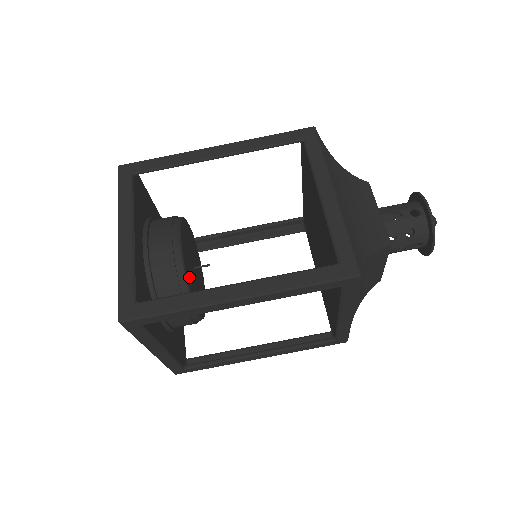
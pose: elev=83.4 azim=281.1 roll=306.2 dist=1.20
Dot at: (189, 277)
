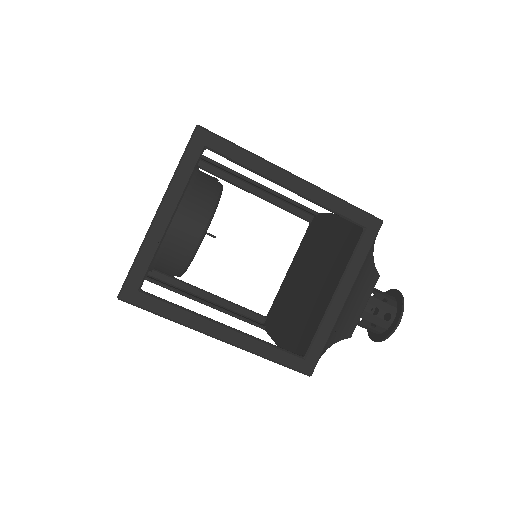
Dot at: occluded
